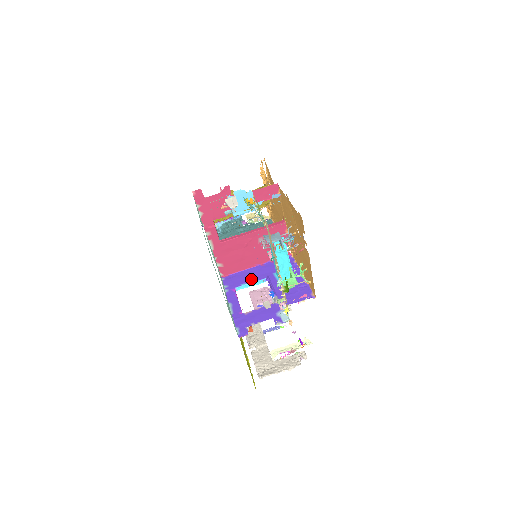
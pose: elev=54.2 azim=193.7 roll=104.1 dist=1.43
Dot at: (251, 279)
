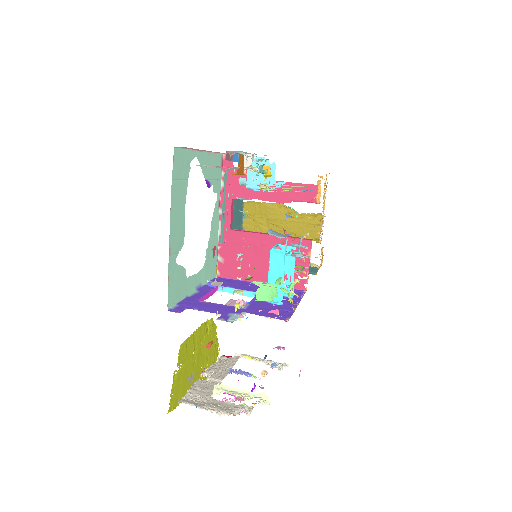
Dot at: (242, 287)
